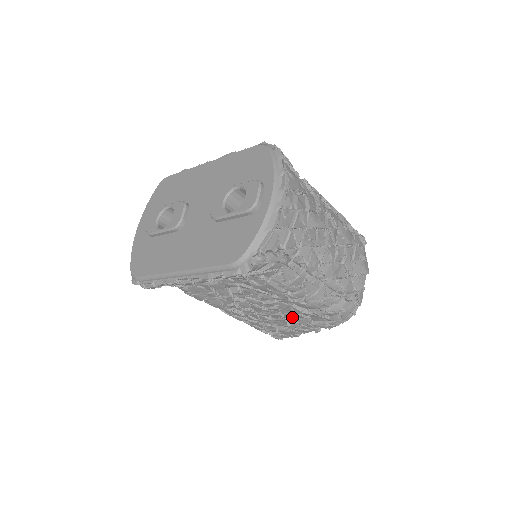
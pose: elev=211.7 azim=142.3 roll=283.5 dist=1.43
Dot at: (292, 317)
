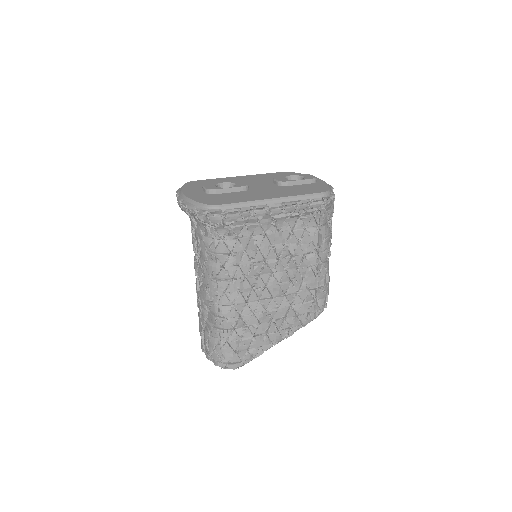
Dot at: (289, 303)
